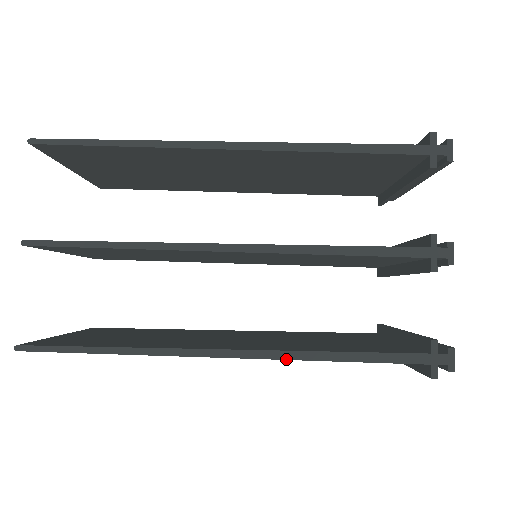
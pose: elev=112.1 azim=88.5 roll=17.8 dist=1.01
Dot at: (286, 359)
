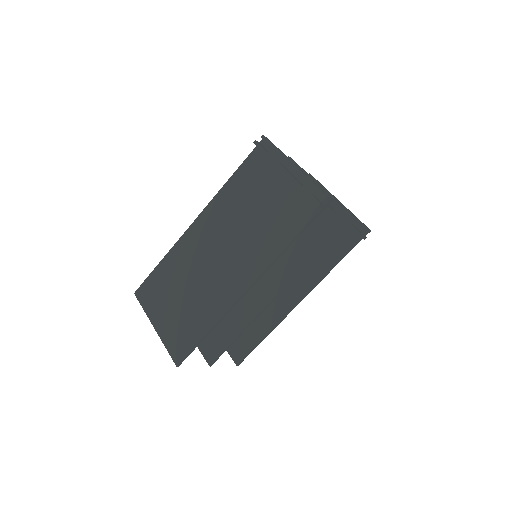
Dot at: occluded
